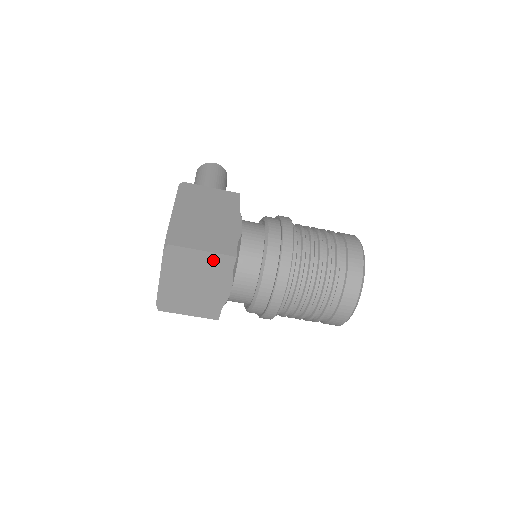
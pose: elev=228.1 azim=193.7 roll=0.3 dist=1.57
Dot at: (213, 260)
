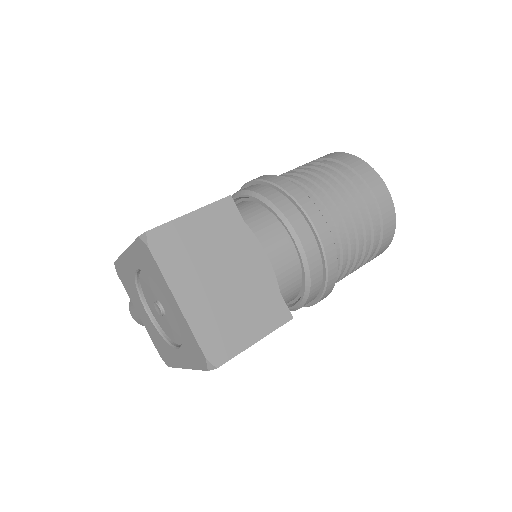
Dot at: (212, 219)
